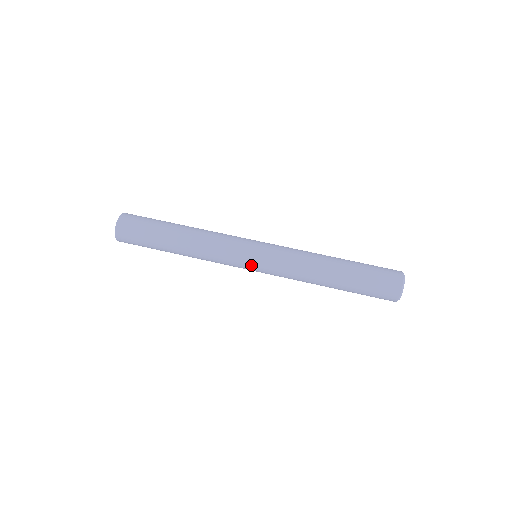
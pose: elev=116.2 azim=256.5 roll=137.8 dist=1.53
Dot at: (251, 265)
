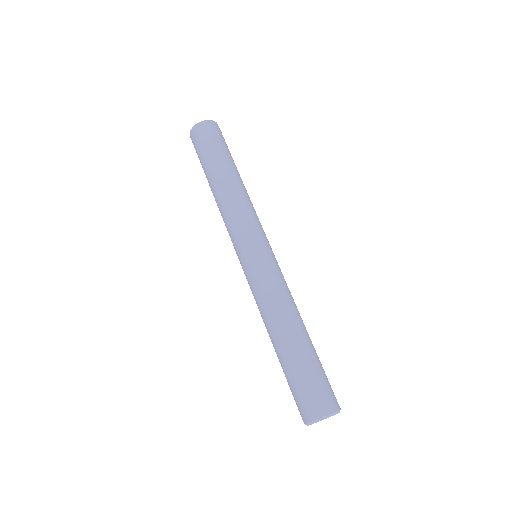
Dot at: (243, 254)
